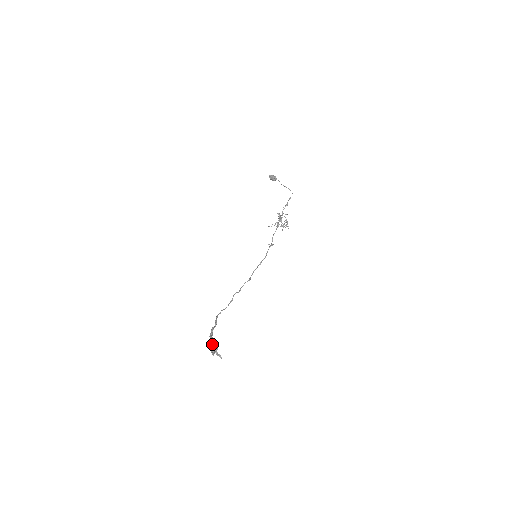
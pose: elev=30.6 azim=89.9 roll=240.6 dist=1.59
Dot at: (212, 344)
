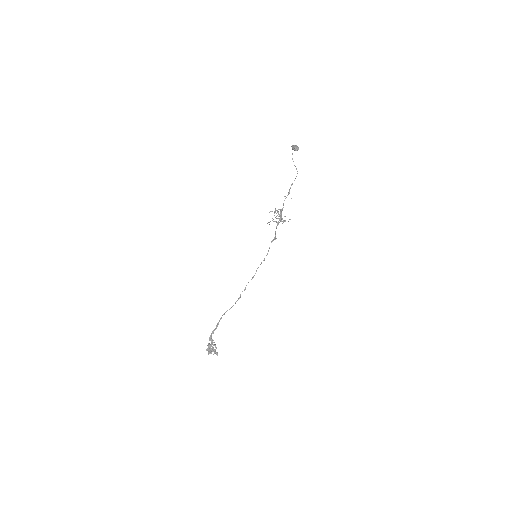
Dot at: (208, 347)
